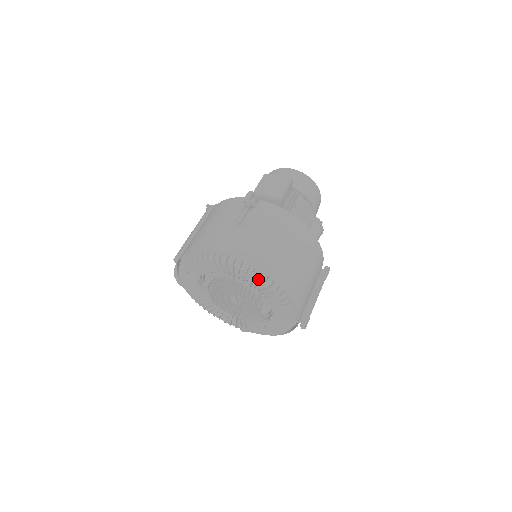
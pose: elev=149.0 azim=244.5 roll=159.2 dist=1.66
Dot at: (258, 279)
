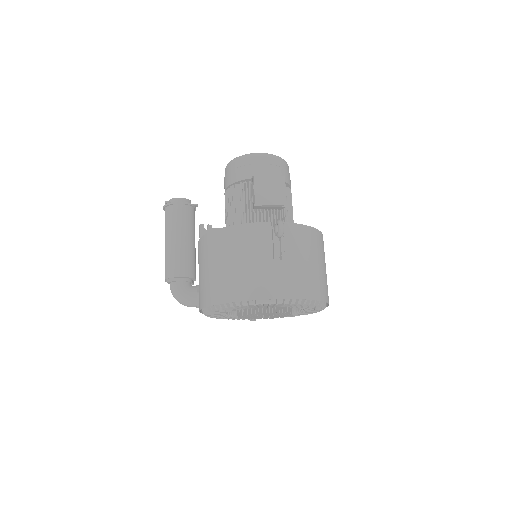
Dot at: occluded
